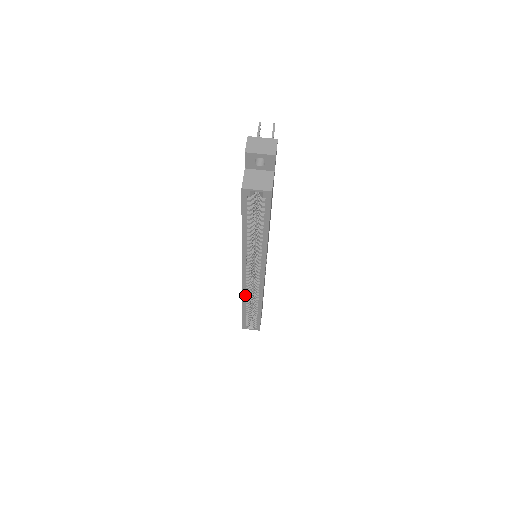
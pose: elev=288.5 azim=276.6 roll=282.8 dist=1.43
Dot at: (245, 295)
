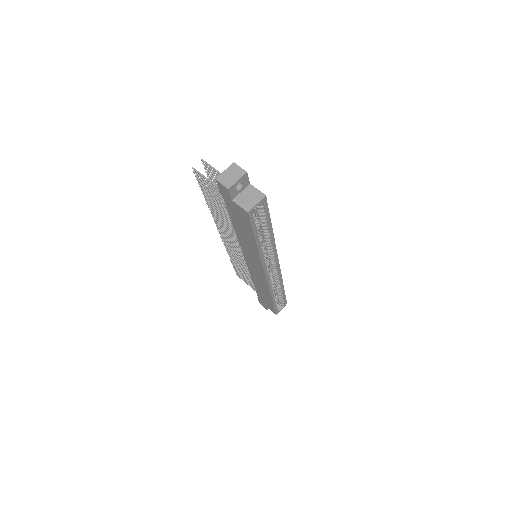
Dot at: (271, 288)
